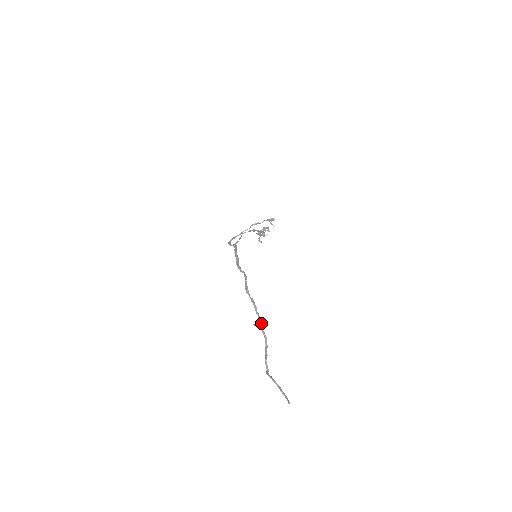
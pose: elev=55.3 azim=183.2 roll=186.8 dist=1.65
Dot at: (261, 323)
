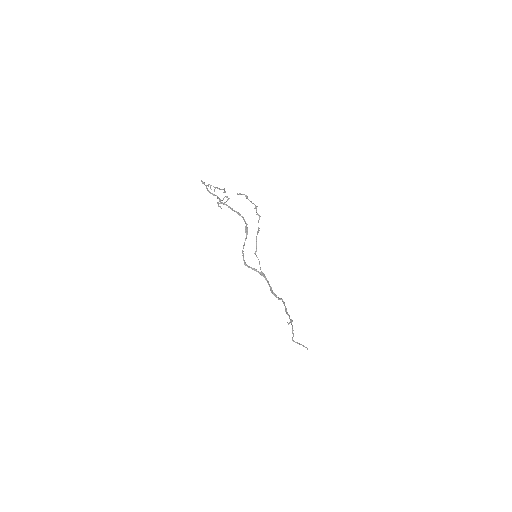
Dot at: occluded
